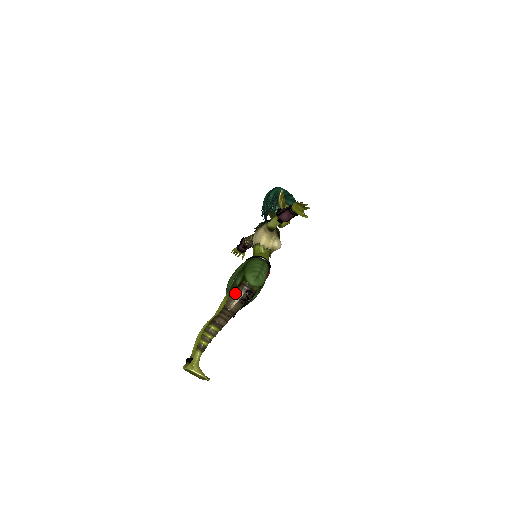
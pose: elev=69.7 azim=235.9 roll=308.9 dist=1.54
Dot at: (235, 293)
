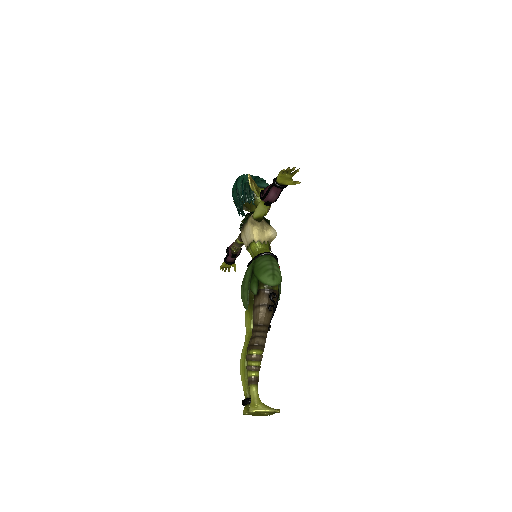
Dot at: (258, 304)
